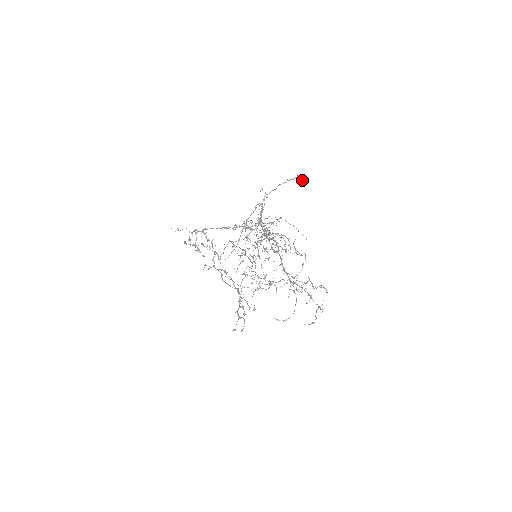
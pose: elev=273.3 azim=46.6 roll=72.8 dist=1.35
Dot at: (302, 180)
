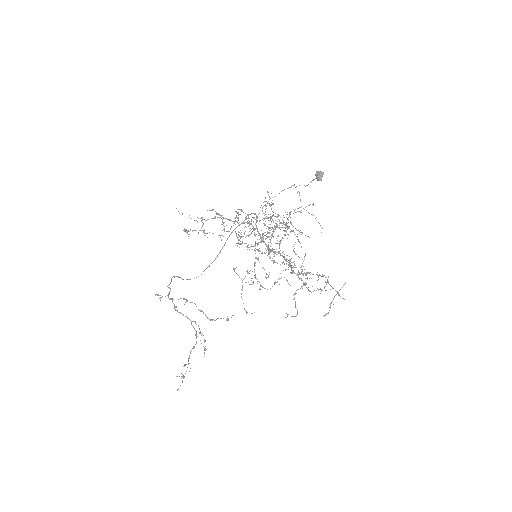
Dot at: (321, 176)
